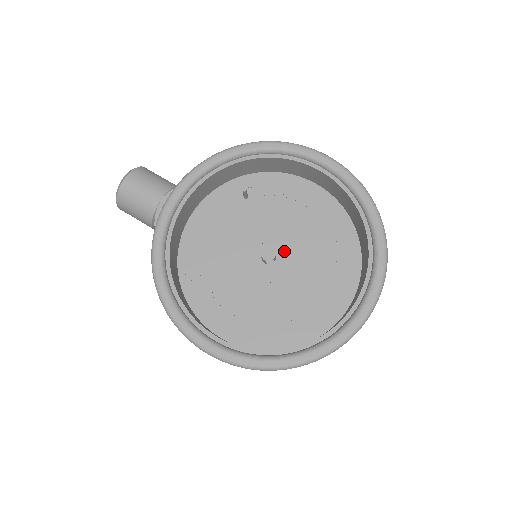
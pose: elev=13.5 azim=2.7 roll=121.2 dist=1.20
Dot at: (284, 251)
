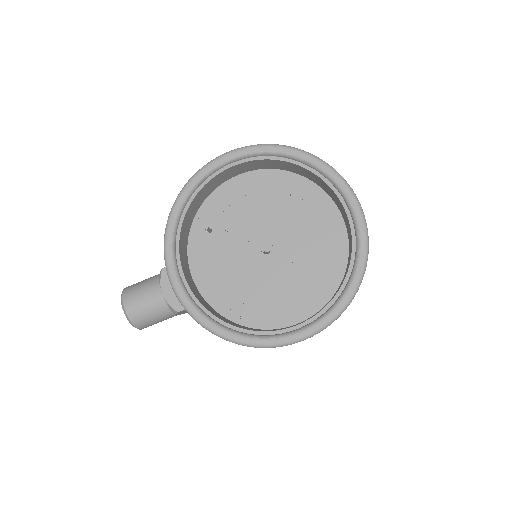
Dot at: (270, 234)
